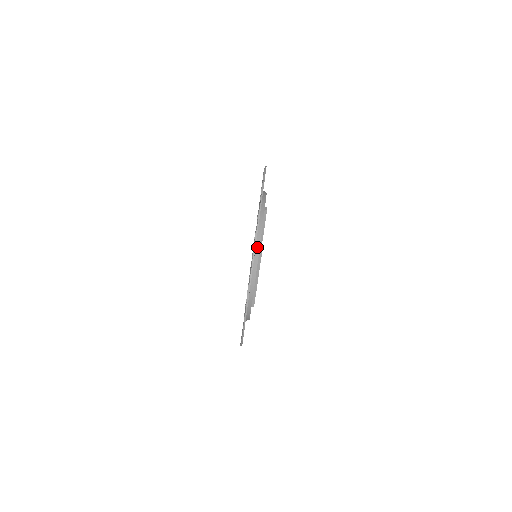
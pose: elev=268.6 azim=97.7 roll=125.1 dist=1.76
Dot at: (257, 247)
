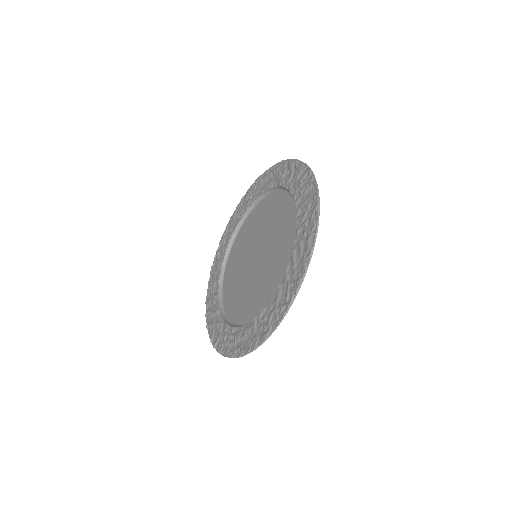
Dot at: occluded
